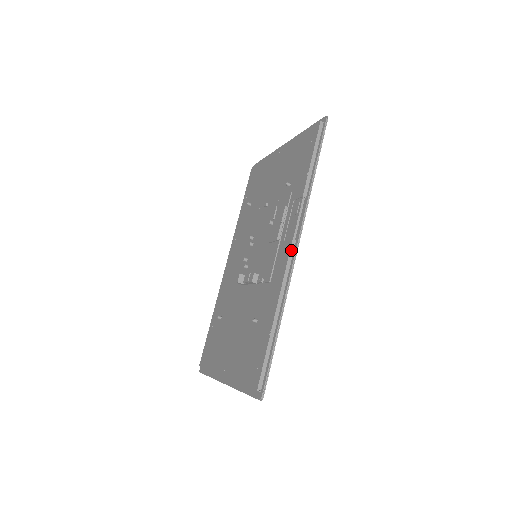
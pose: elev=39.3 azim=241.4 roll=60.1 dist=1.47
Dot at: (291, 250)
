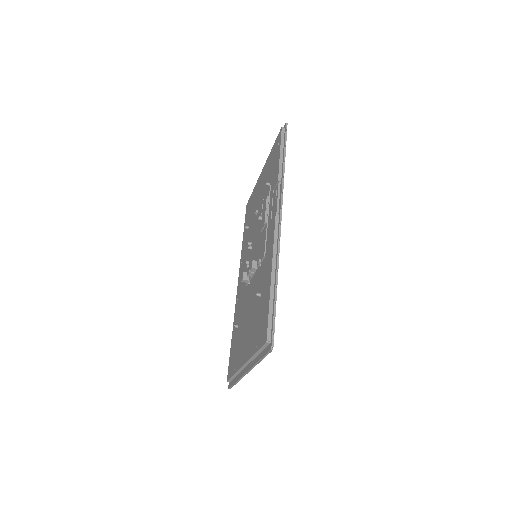
Dot at: (276, 222)
